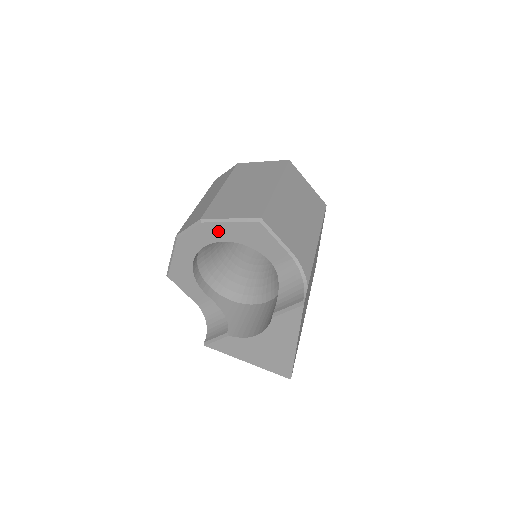
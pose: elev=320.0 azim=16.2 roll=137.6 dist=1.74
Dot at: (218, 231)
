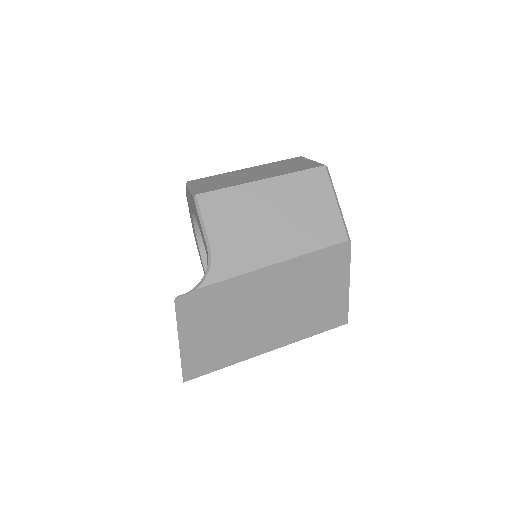
Dot at: occluded
